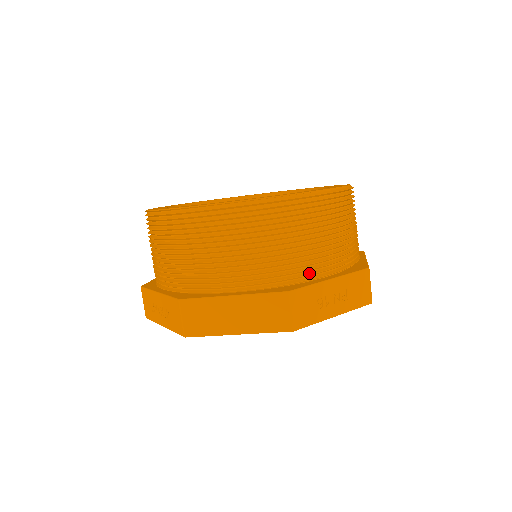
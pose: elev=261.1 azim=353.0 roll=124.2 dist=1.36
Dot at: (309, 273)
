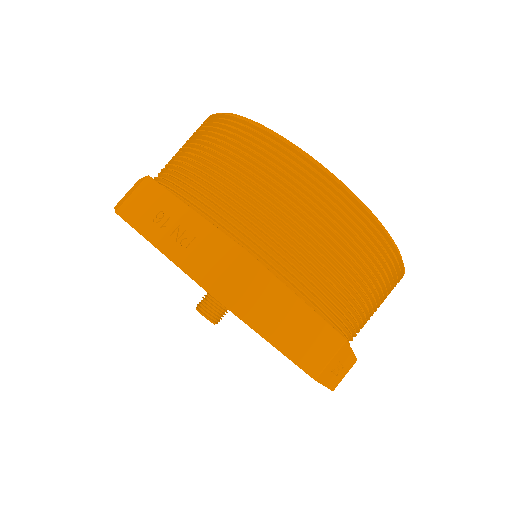
Dot at: (190, 194)
